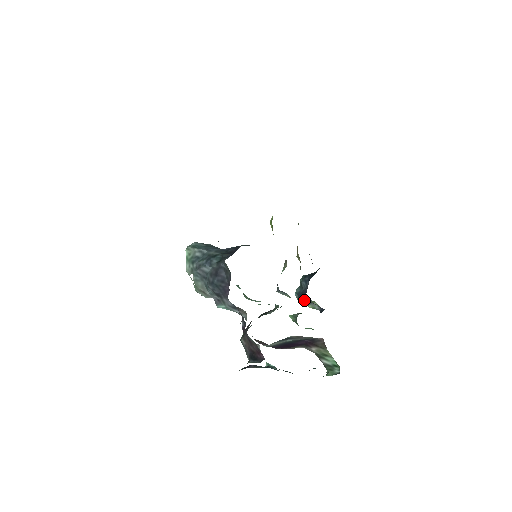
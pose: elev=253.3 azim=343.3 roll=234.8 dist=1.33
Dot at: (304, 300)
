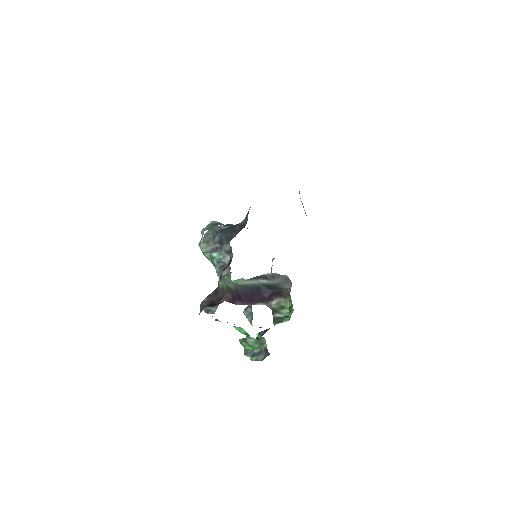
Dot at: (251, 353)
